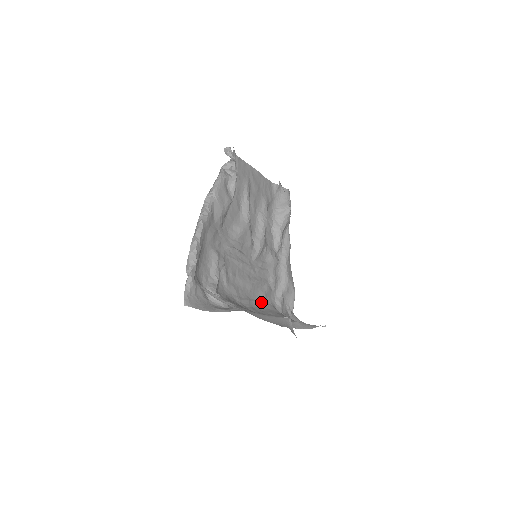
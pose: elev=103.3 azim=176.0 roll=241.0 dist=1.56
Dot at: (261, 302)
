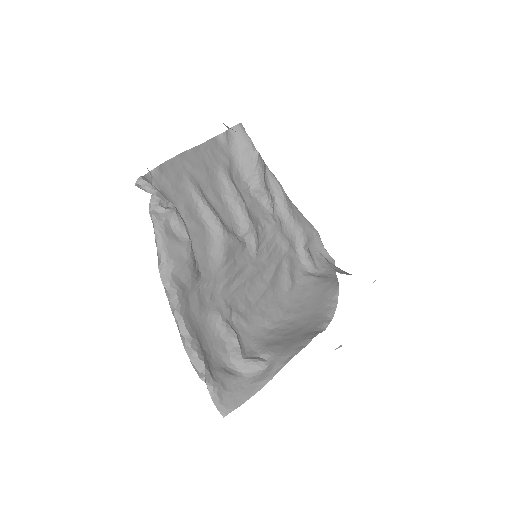
Dot at: (290, 288)
